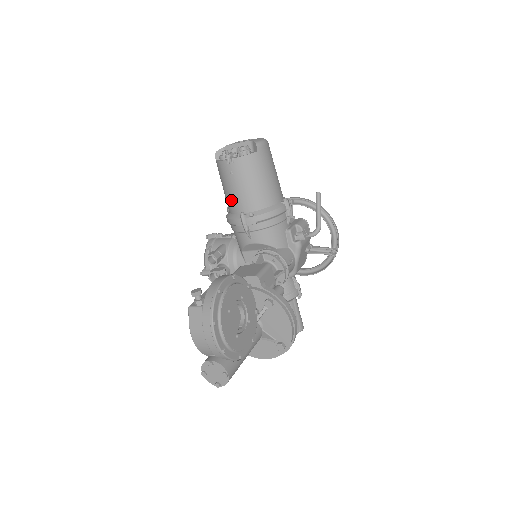
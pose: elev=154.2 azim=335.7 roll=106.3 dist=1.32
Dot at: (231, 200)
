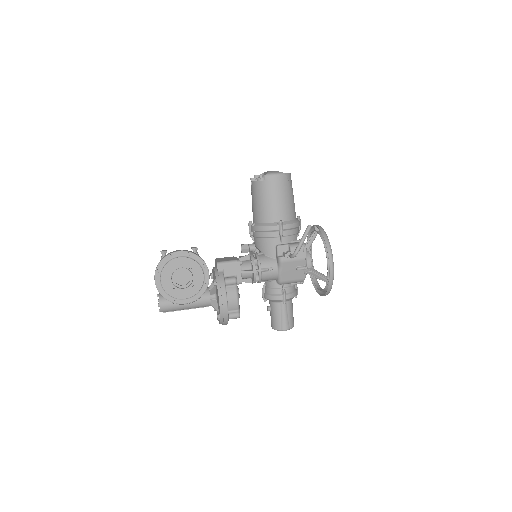
Dot at: occluded
